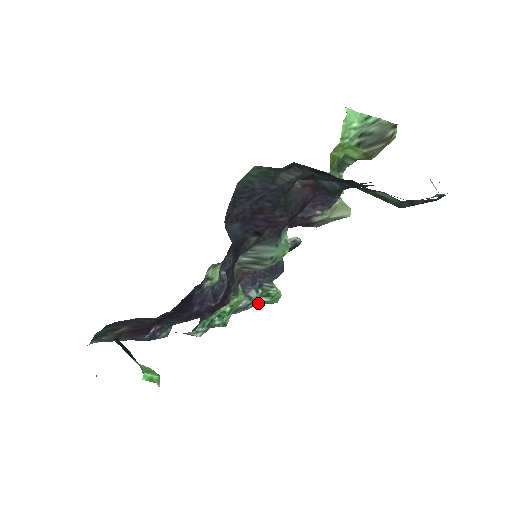
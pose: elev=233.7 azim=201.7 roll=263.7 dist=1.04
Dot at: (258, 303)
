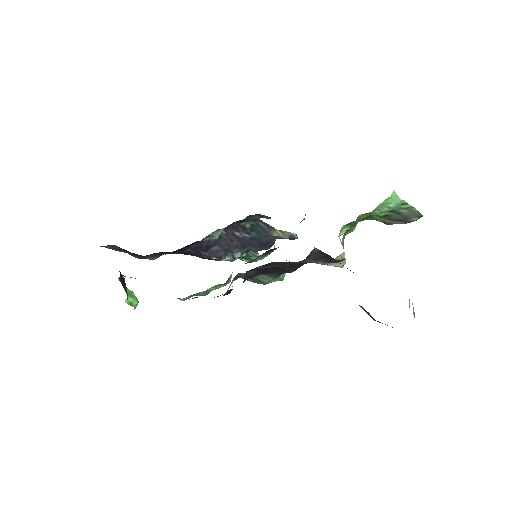
Dot at: (238, 258)
